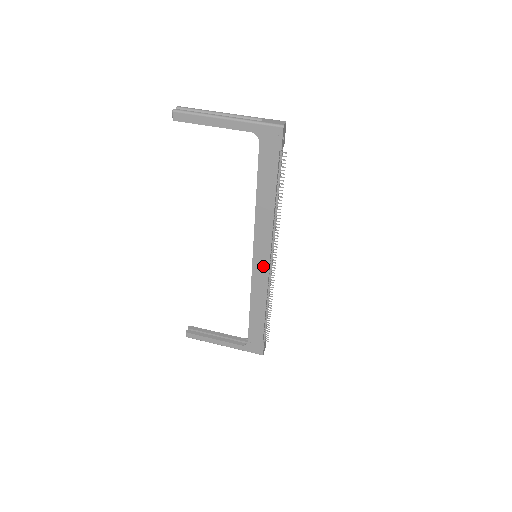
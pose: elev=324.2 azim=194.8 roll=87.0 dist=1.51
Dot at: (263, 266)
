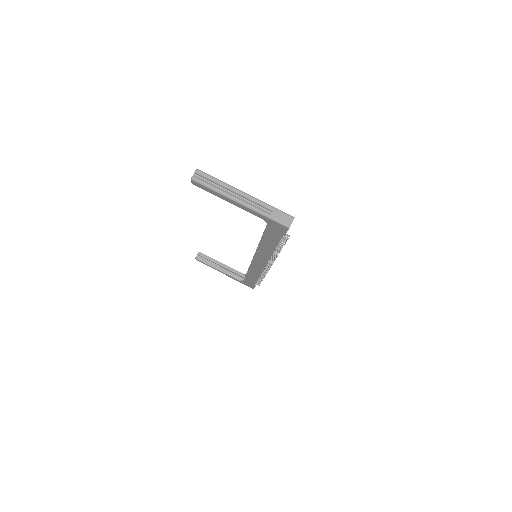
Dot at: (260, 265)
